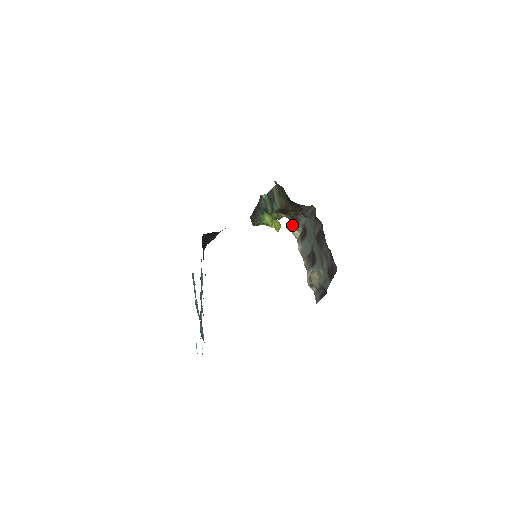
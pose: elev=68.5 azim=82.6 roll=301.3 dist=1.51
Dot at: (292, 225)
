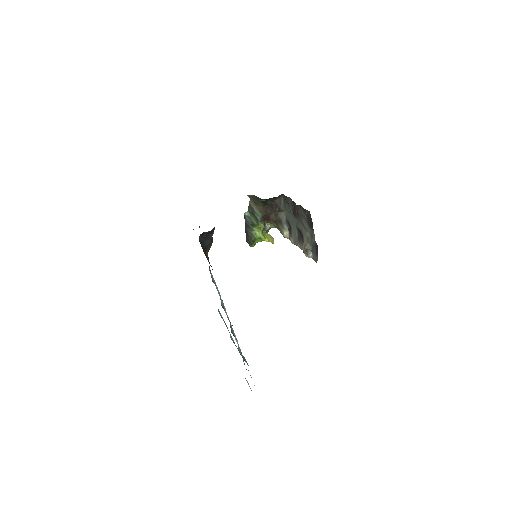
Dot at: (280, 230)
